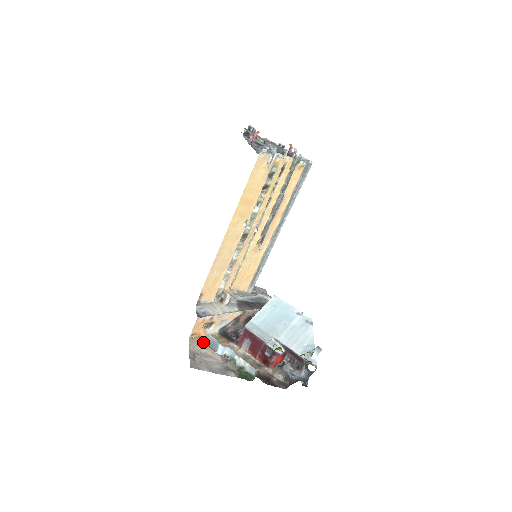
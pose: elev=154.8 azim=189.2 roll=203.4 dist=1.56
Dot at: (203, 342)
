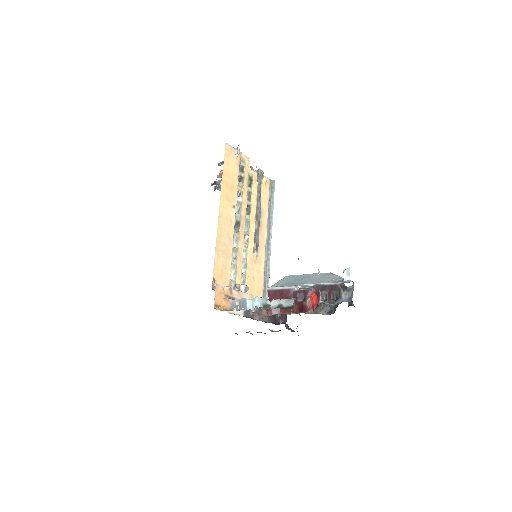
Dot at: (230, 310)
